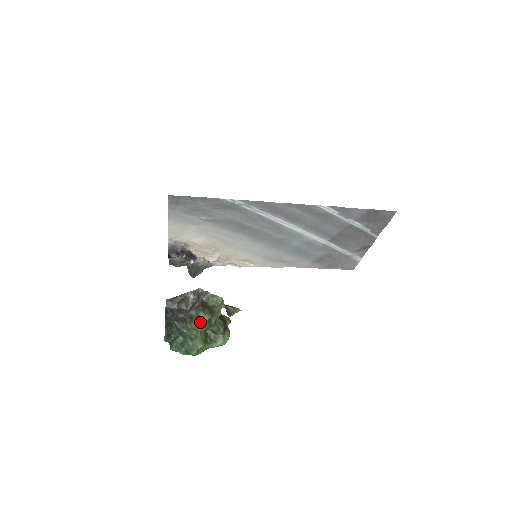
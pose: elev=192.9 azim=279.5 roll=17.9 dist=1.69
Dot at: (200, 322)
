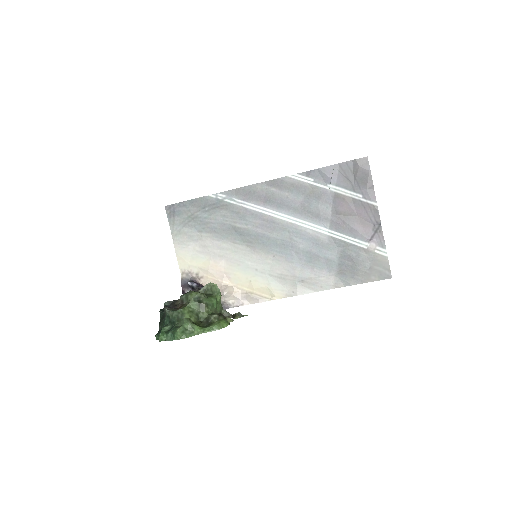
Dot at: (189, 301)
